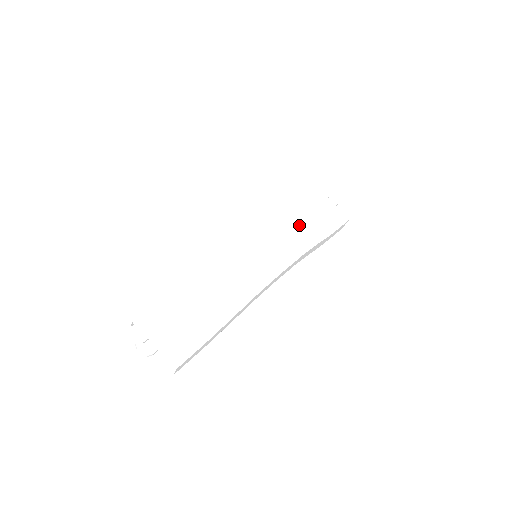
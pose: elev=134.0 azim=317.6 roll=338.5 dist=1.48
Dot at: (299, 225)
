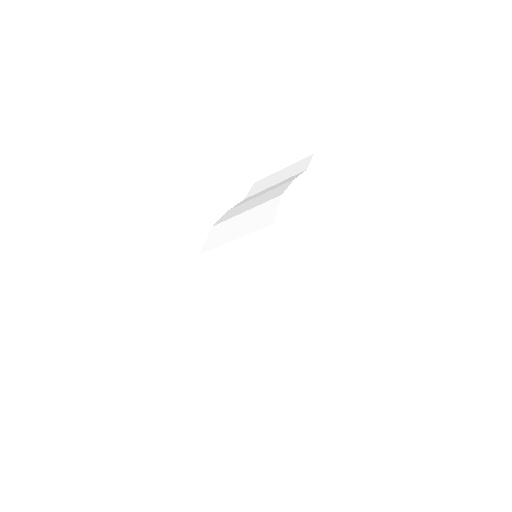
Dot at: (264, 194)
